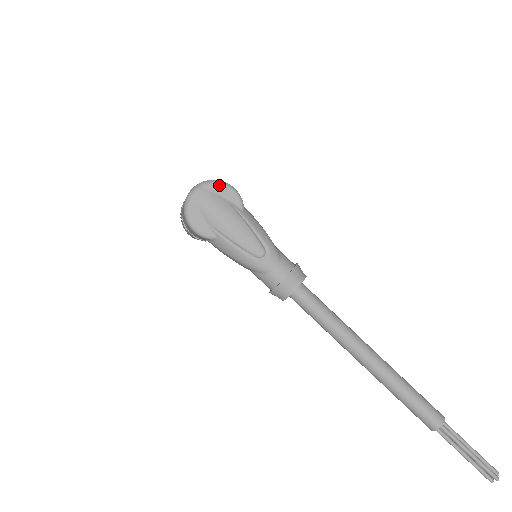
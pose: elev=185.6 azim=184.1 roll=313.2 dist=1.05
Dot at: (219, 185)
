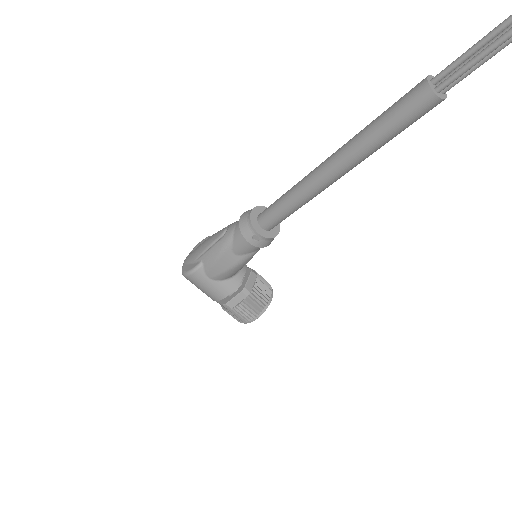
Dot at: (197, 245)
